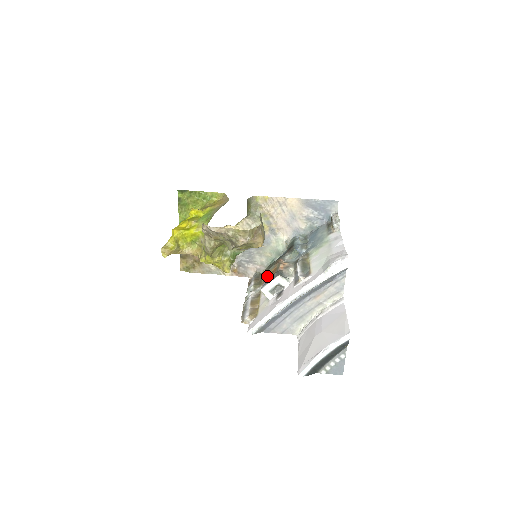
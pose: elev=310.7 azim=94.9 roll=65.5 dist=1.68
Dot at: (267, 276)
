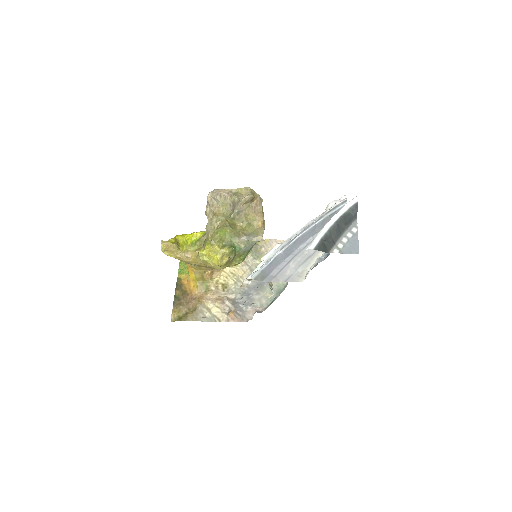
Dot at: occluded
